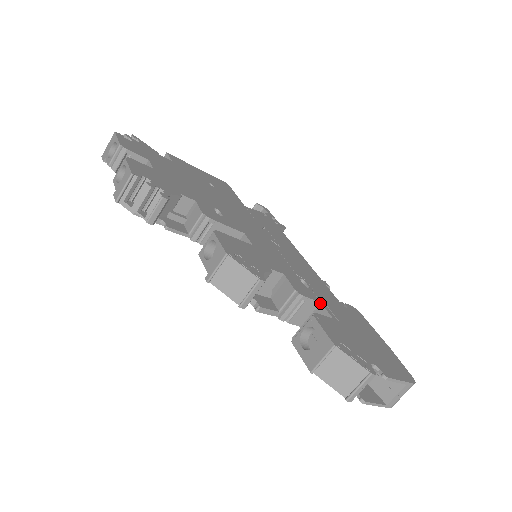
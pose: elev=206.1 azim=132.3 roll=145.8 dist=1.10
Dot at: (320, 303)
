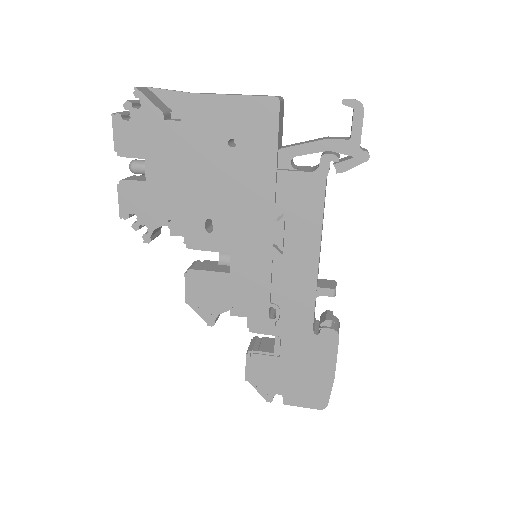
Dot at: (275, 335)
